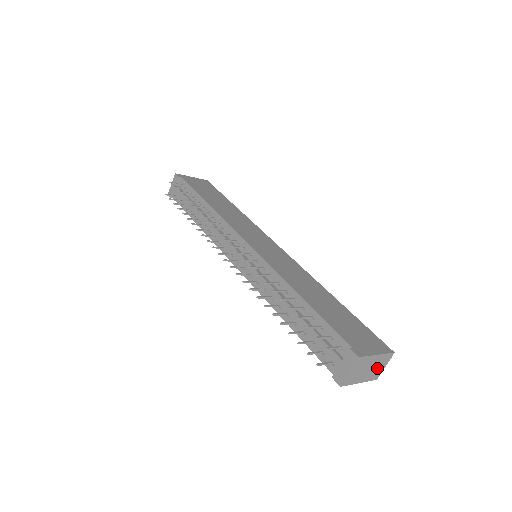
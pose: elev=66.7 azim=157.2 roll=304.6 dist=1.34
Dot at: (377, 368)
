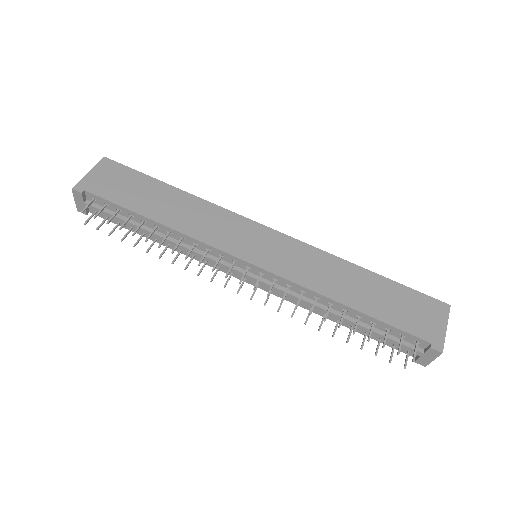
Dot at: occluded
